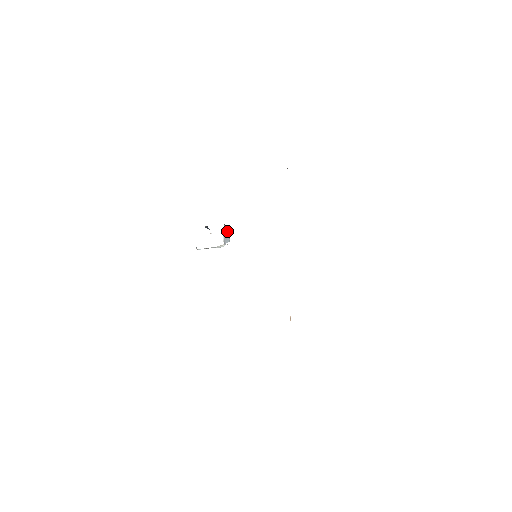
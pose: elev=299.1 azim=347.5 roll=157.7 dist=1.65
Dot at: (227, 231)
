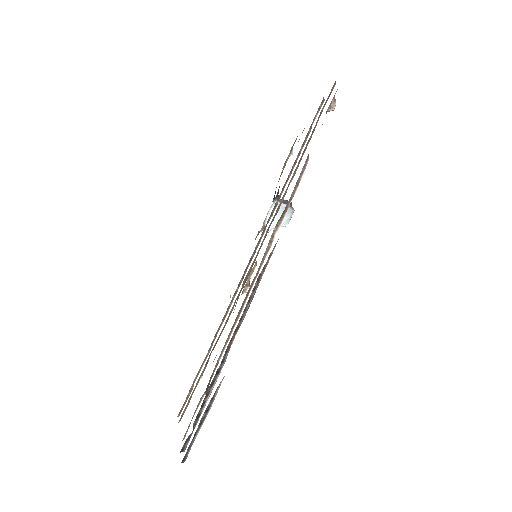
Dot at: (283, 210)
